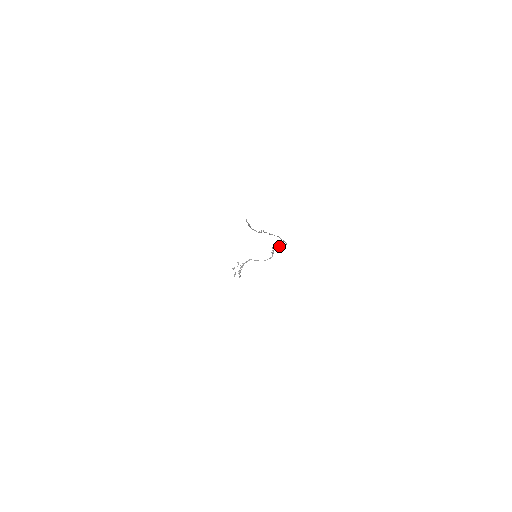
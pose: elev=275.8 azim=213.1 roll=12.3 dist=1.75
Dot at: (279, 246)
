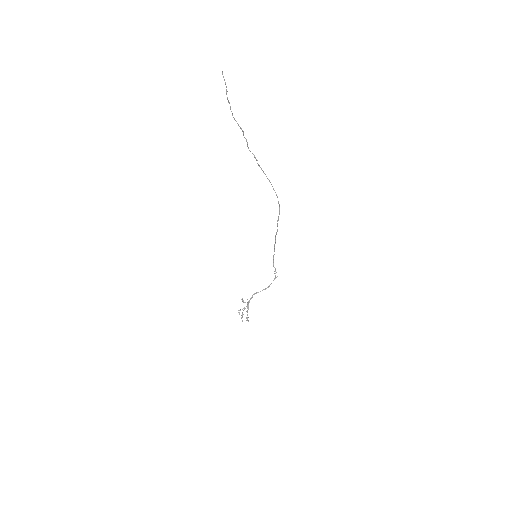
Dot at: (276, 233)
